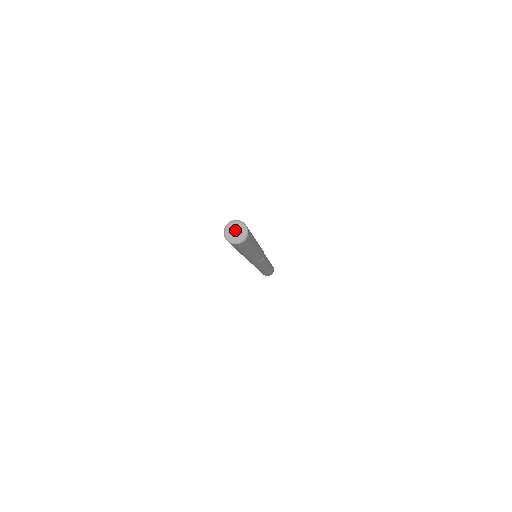
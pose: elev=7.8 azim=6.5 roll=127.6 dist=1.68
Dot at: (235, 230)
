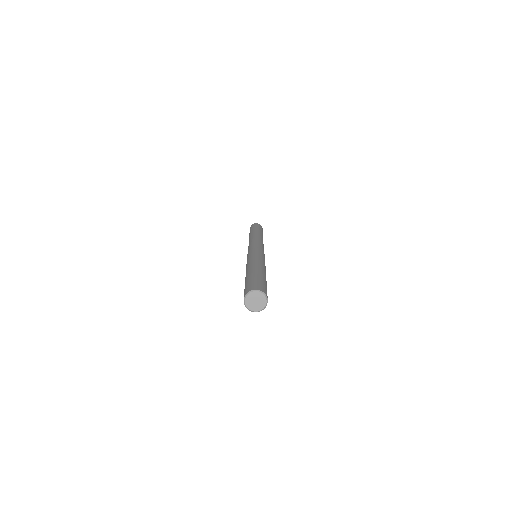
Dot at: (257, 300)
